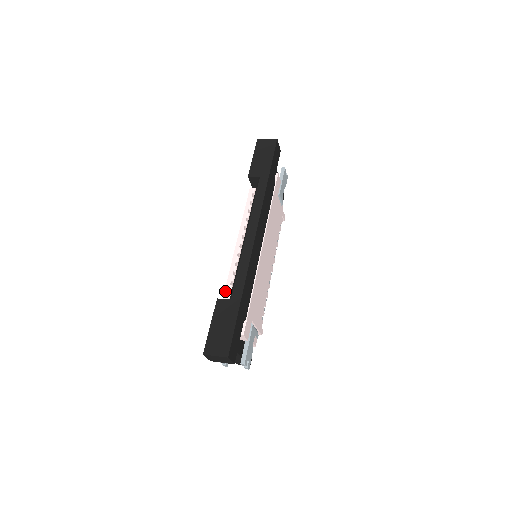
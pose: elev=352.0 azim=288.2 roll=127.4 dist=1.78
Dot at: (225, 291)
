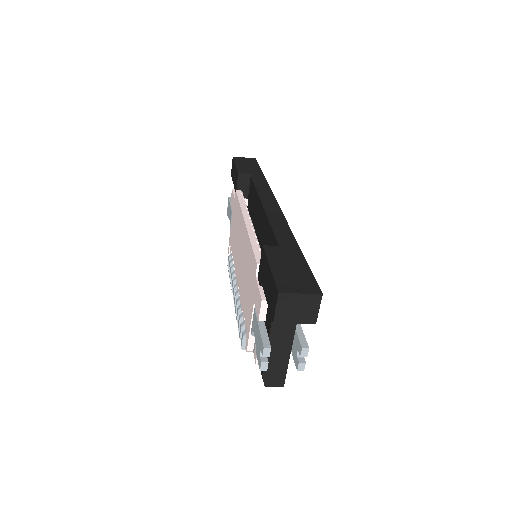
Dot at: (256, 255)
